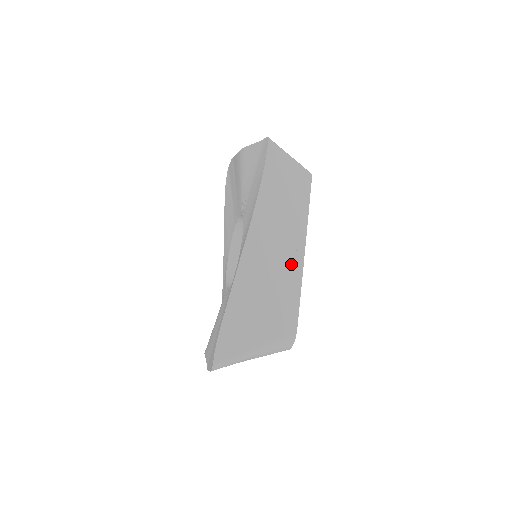
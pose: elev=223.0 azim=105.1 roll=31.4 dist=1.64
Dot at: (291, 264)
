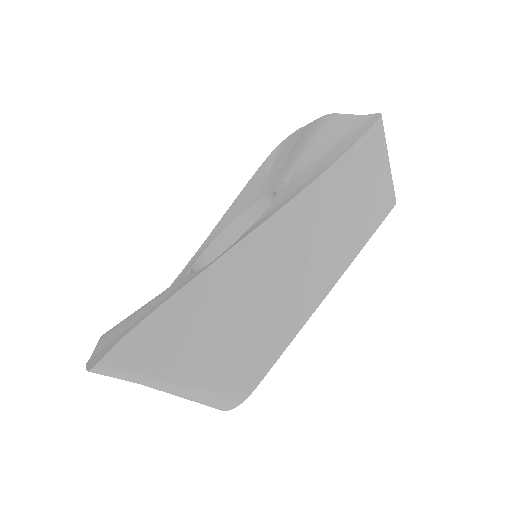
Dot at: (304, 294)
